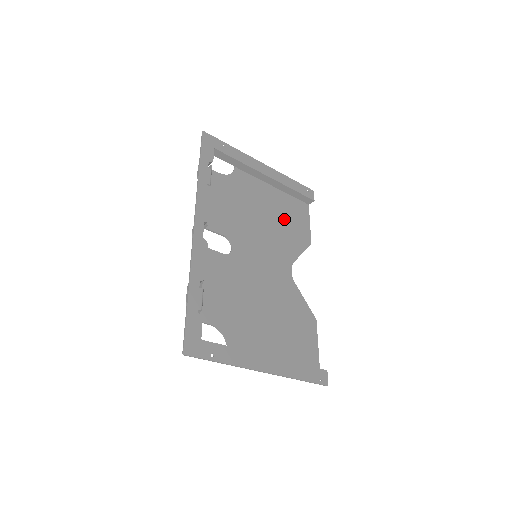
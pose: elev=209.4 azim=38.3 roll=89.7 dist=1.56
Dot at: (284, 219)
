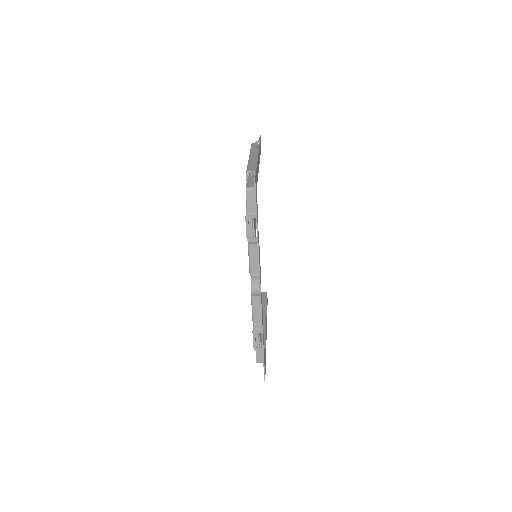
Dot at: occluded
